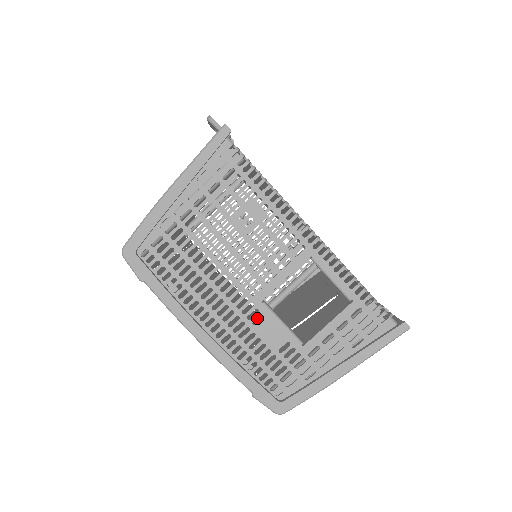
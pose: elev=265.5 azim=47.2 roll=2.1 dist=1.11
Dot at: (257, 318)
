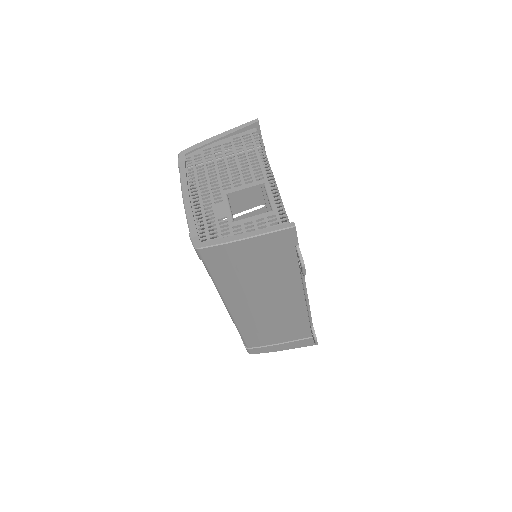
Dot at: occluded
